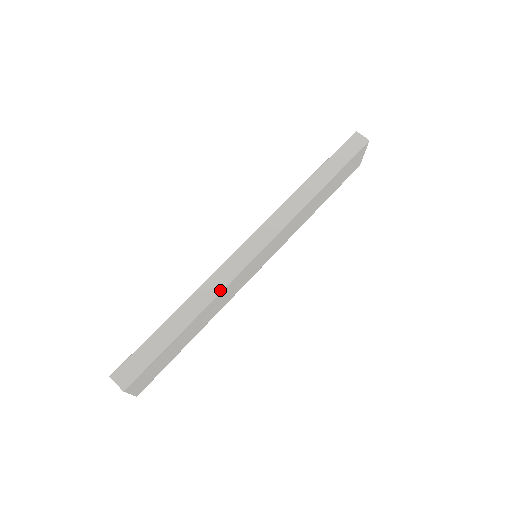
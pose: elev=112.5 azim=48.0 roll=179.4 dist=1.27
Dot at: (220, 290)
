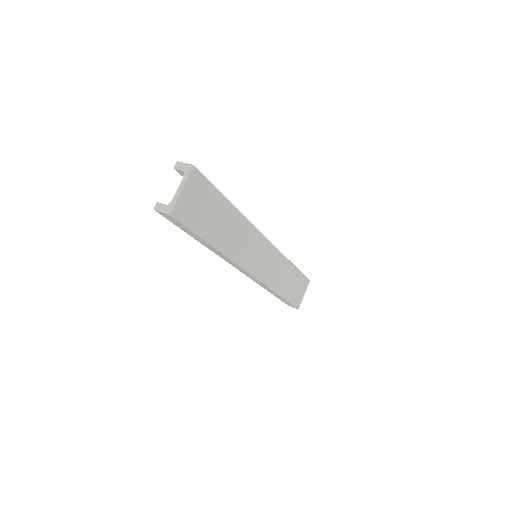
Dot at: occluded
